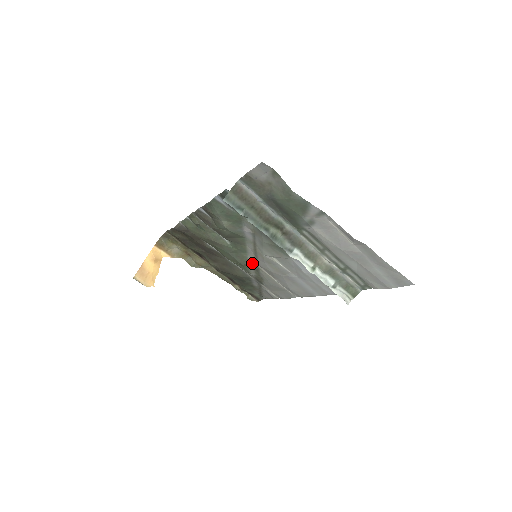
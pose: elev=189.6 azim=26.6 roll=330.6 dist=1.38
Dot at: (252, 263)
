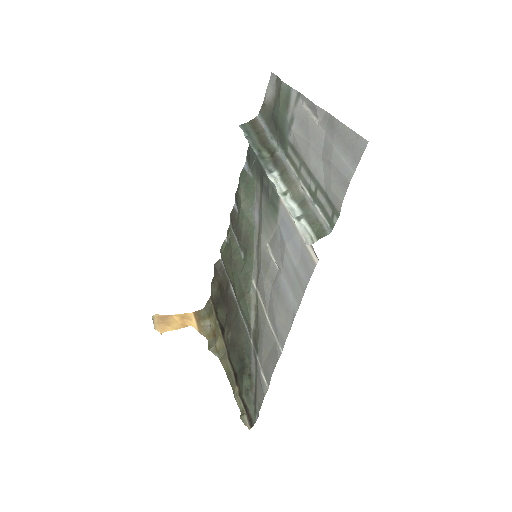
Dot at: (254, 291)
